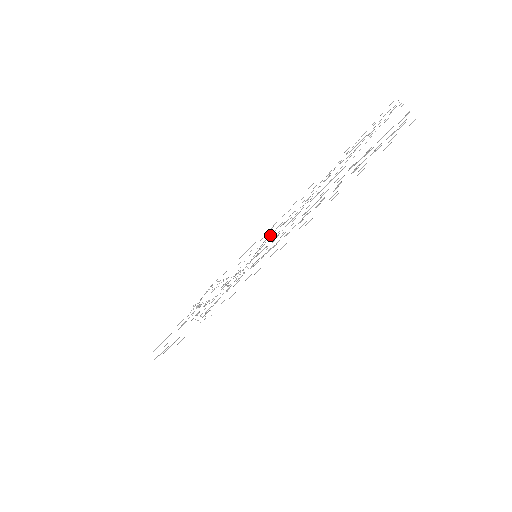
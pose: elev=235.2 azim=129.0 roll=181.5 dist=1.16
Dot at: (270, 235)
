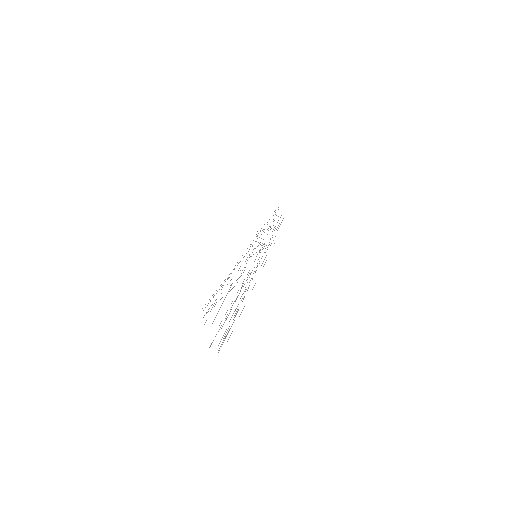
Dot at: (249, 254)
